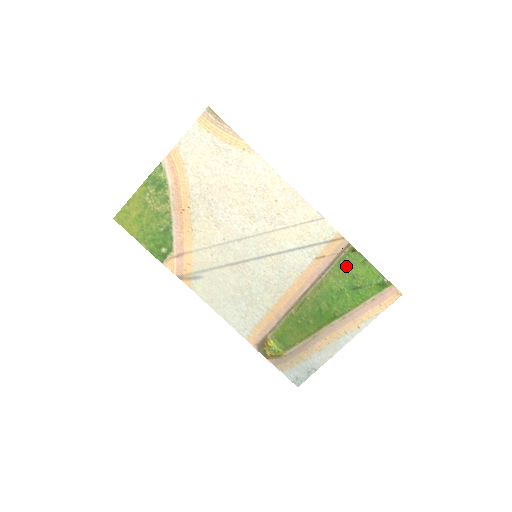
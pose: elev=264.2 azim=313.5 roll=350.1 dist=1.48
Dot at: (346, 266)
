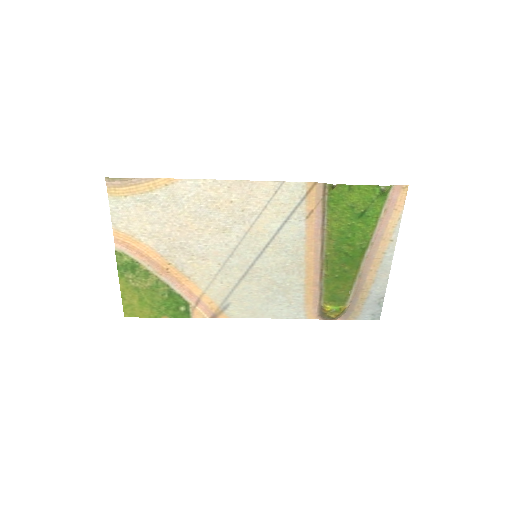
Dot at: (337, 204)
